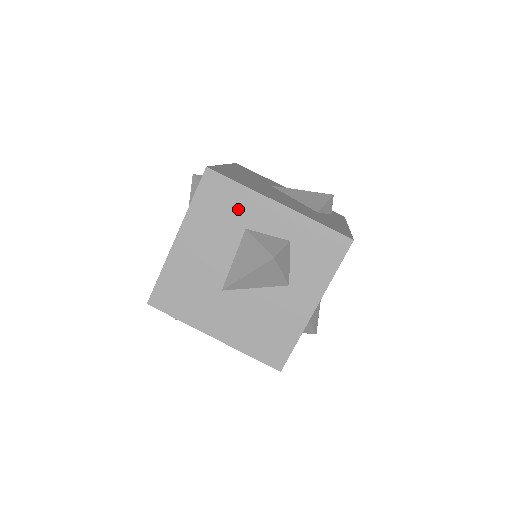
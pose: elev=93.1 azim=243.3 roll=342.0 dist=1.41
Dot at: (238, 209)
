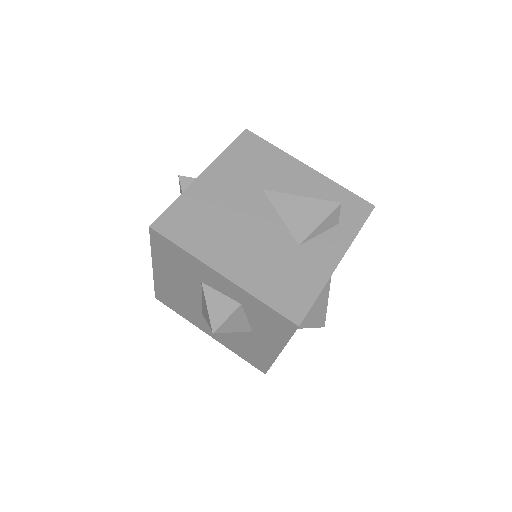
Dot at: (189, 266)
